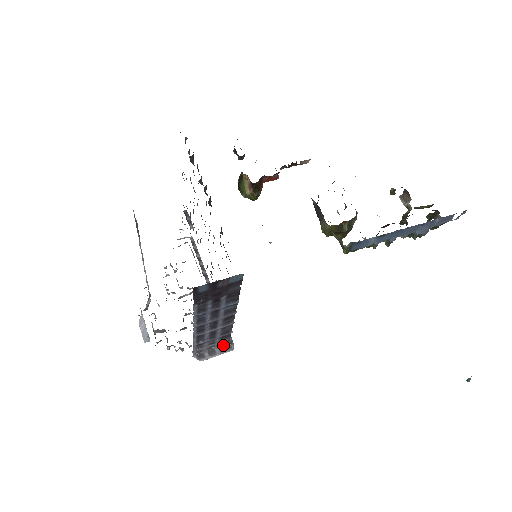
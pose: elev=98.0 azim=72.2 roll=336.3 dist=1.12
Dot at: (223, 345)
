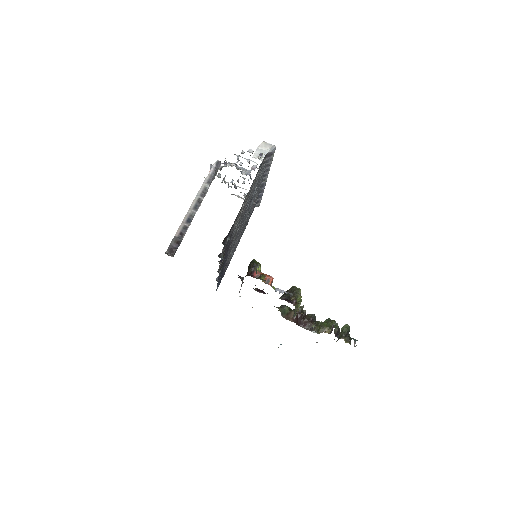
Dot at: occluded
